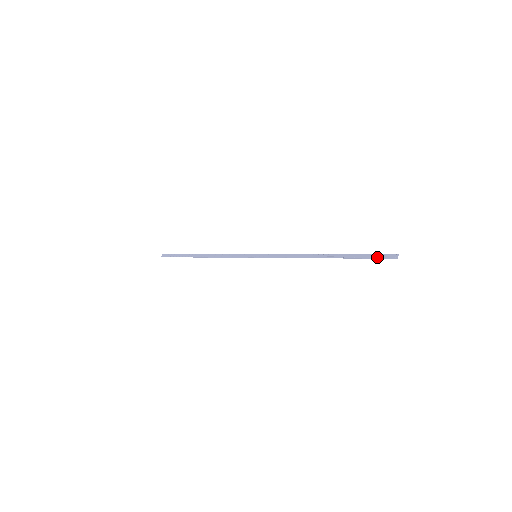
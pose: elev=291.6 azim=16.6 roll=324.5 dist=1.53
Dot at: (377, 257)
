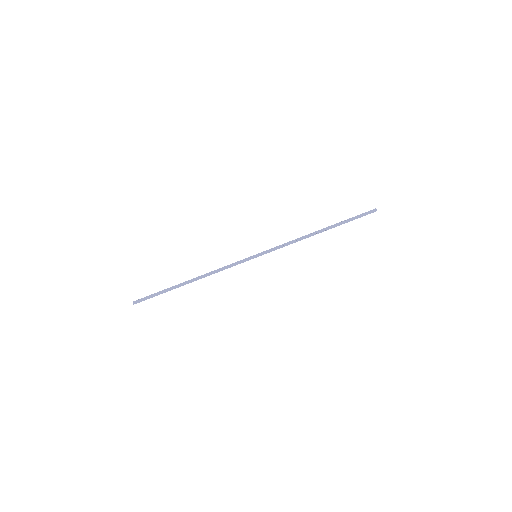
Dot at: (362, 215)
